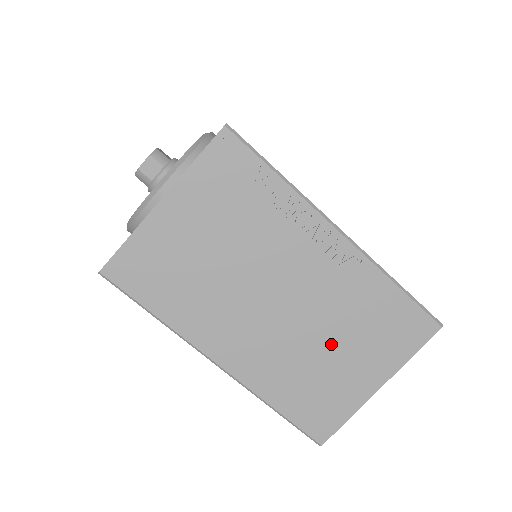
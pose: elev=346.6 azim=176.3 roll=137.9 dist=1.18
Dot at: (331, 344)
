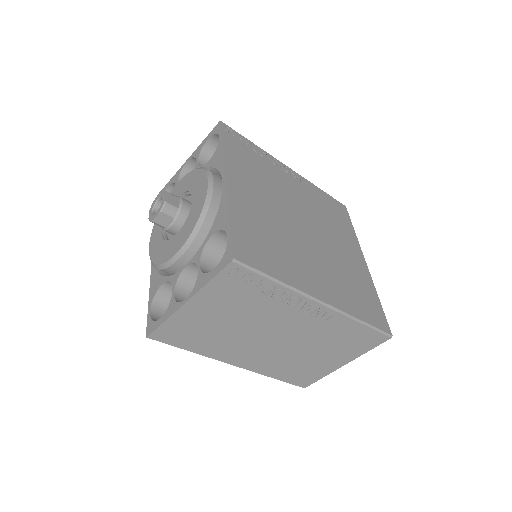
Dot at: (313, 351)
